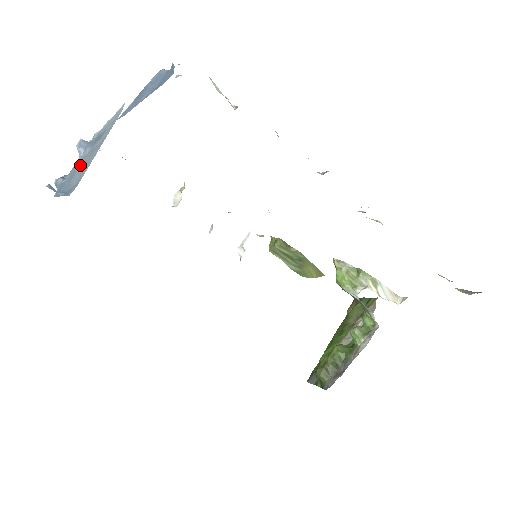
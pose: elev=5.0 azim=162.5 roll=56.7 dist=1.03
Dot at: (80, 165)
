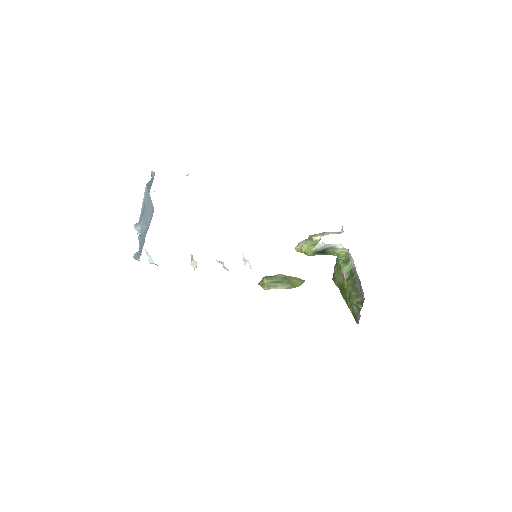
Dot at: (144, 225)
